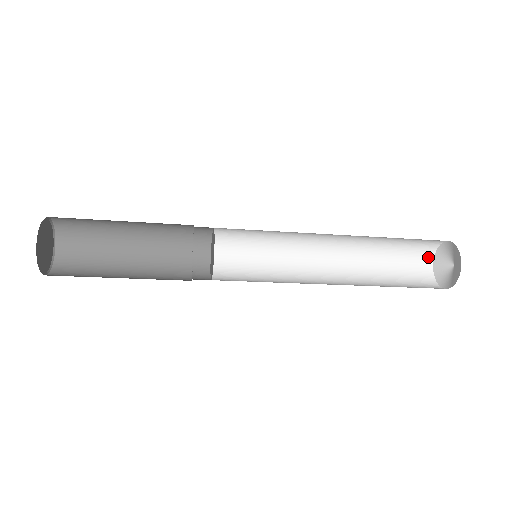
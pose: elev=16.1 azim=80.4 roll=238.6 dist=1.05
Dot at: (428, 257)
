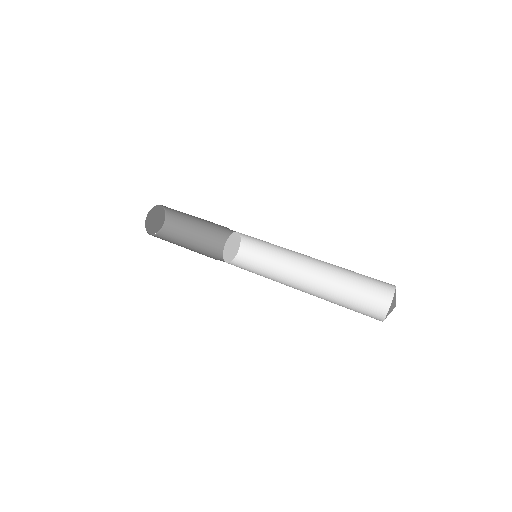
Dot at: (391, 285)
